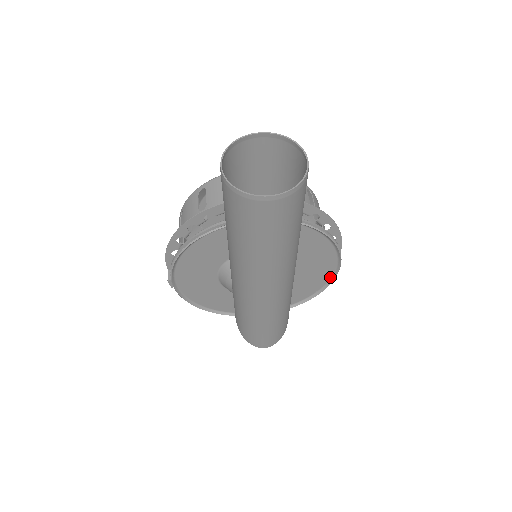
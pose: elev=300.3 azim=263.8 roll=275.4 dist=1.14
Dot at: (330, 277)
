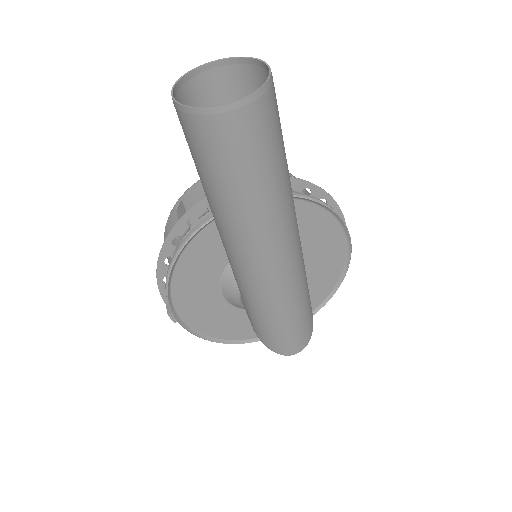
Dot at: (344, 262)
